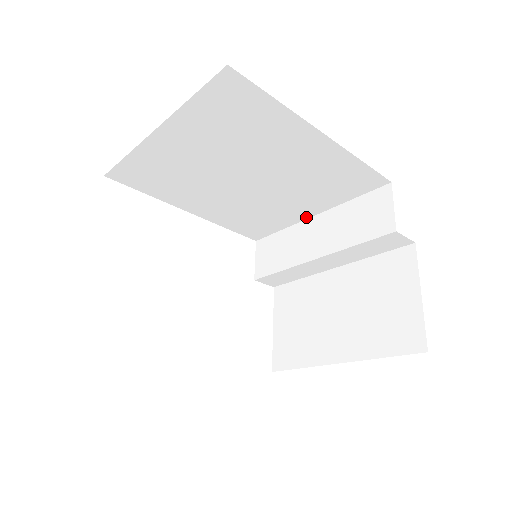
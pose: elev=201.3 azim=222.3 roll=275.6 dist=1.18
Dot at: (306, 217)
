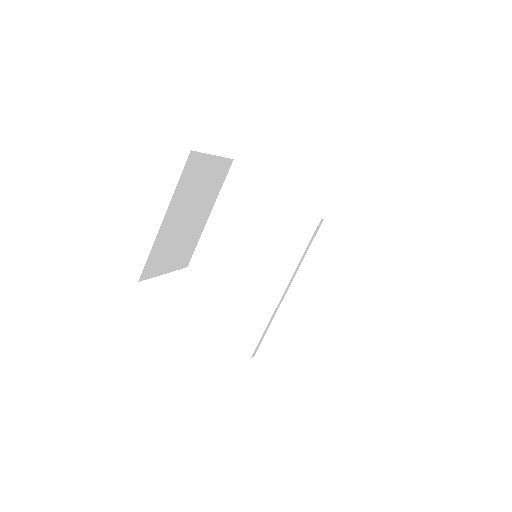
Dot at: occluded
